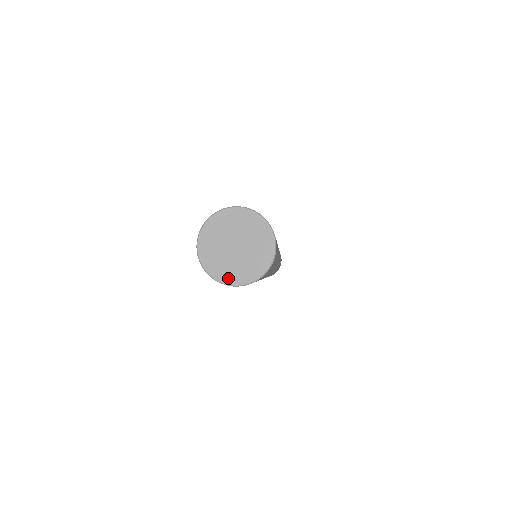
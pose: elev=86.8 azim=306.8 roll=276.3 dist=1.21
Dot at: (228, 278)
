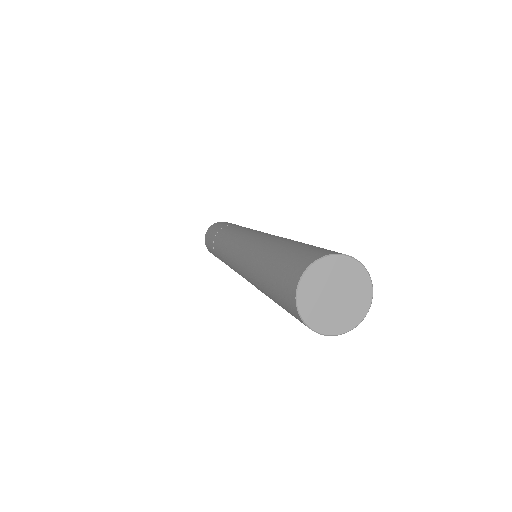
Dot at: (318, 325)
